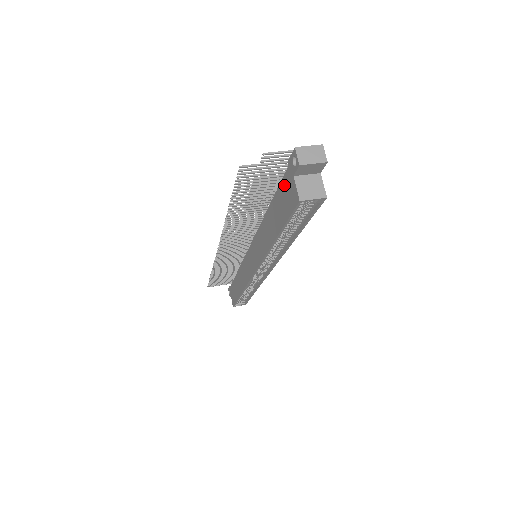
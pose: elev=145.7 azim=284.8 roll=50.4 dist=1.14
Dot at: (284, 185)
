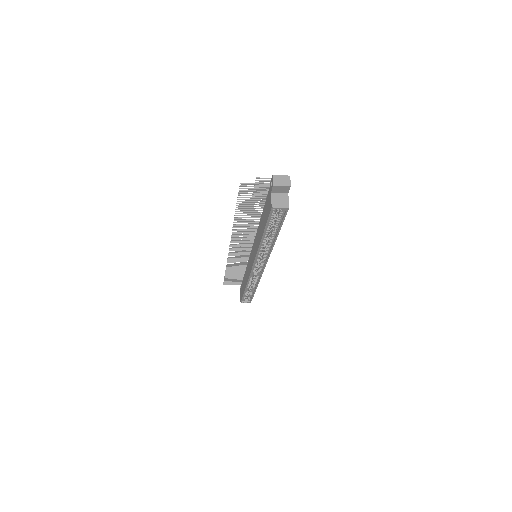
Dot at: (267, 199)
